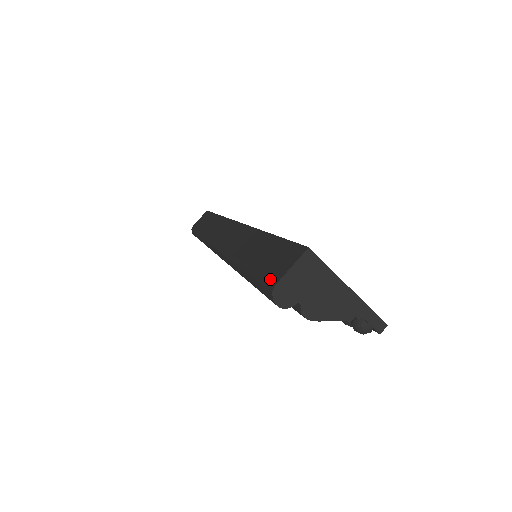
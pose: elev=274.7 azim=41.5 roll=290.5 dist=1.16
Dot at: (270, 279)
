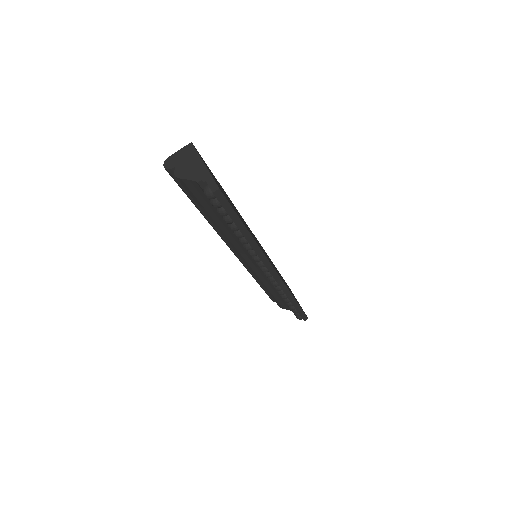
Dot at: occluded
